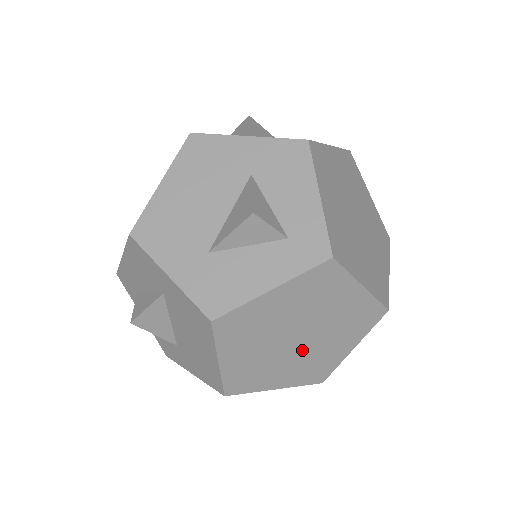
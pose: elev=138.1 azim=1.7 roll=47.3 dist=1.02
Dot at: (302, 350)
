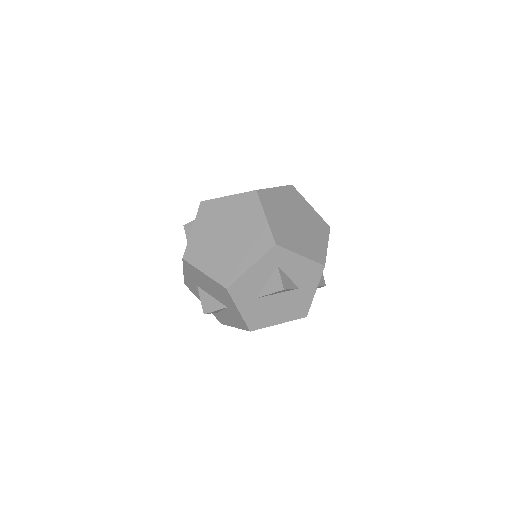
Dot at: (237, 239)
